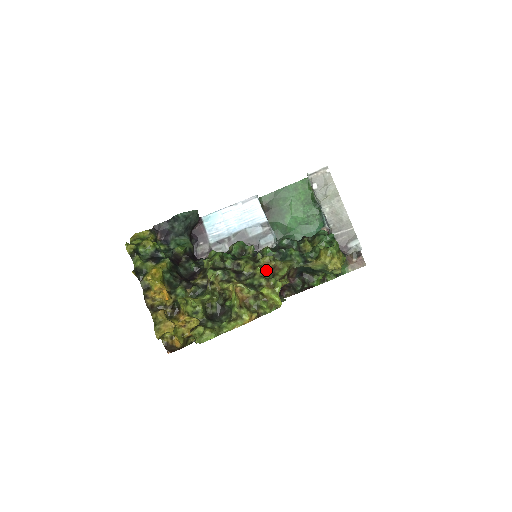
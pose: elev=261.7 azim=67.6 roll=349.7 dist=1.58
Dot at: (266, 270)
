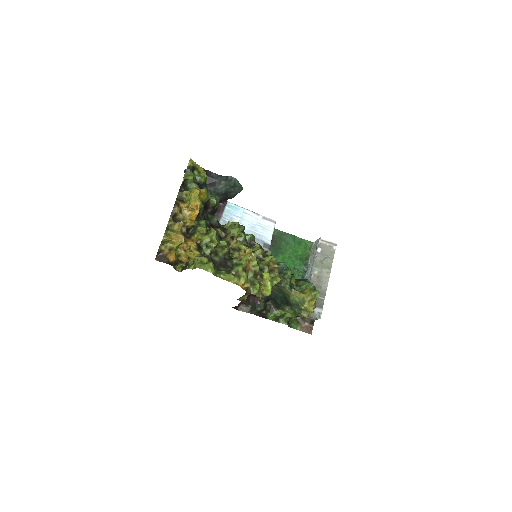
Dot at: (268, 266)
